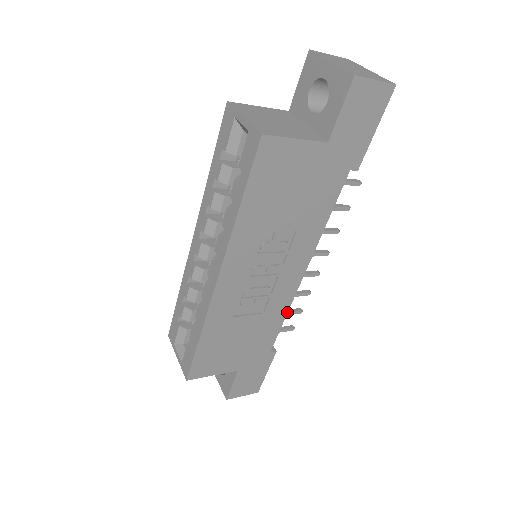
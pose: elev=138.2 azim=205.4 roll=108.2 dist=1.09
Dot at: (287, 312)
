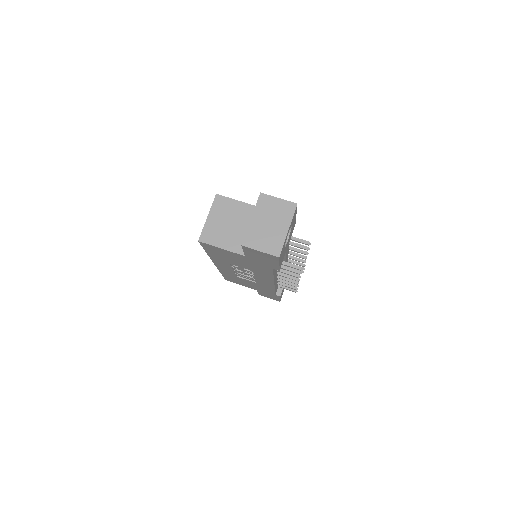
Dot at: (274, 289)
